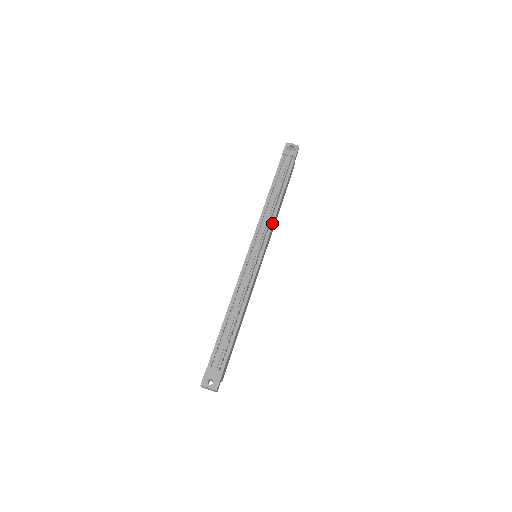
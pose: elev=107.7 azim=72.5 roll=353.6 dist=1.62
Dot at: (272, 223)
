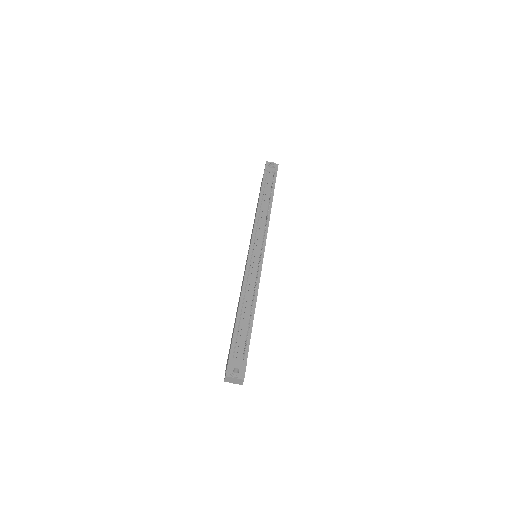
Dot at: (267, 225)
